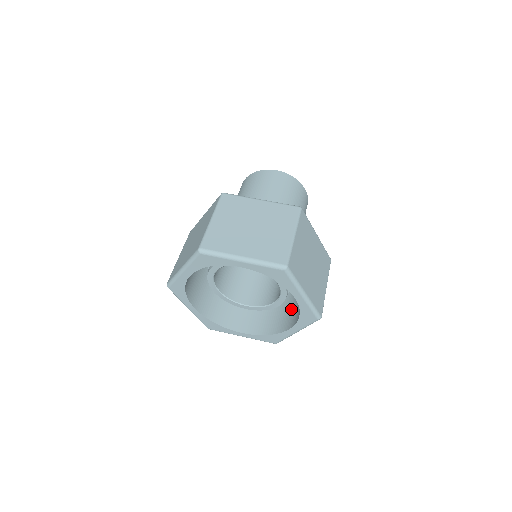
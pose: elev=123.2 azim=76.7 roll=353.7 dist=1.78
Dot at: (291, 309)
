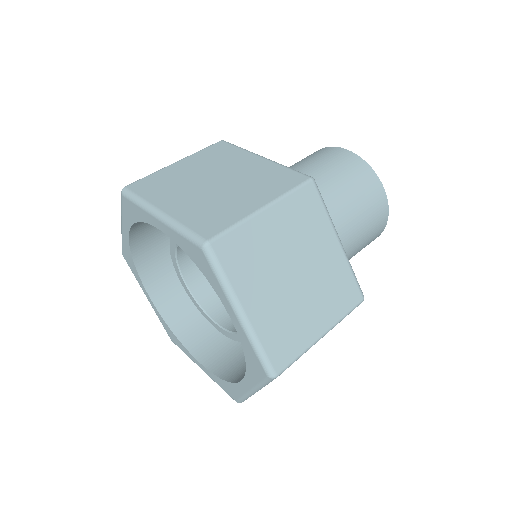
Dot at: occluded
